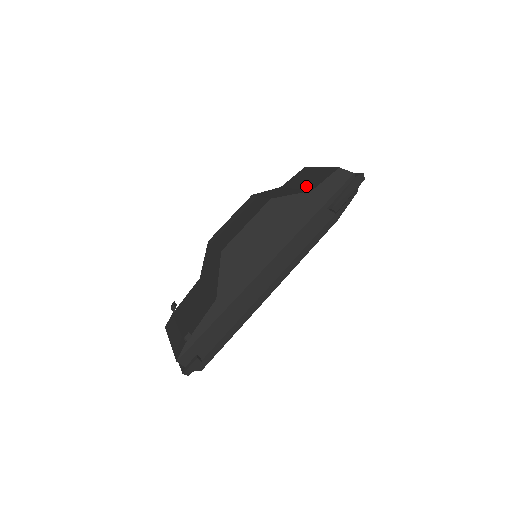
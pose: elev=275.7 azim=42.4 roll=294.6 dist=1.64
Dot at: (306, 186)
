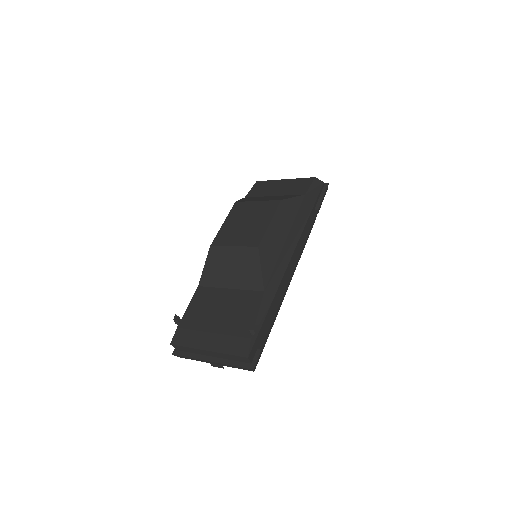
Dot at: (290, 192)
